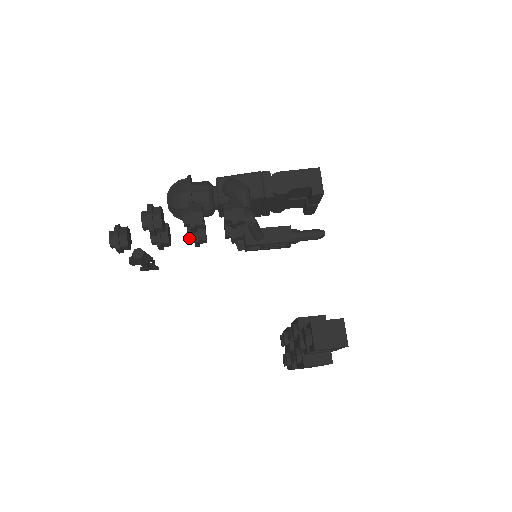
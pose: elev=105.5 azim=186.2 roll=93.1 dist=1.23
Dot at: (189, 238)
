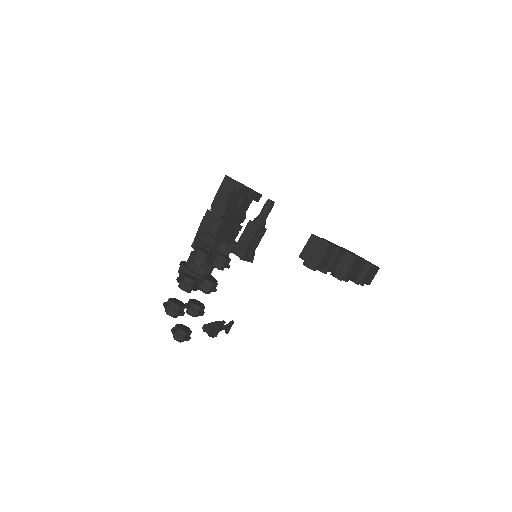
Dot at: (206, 293)
